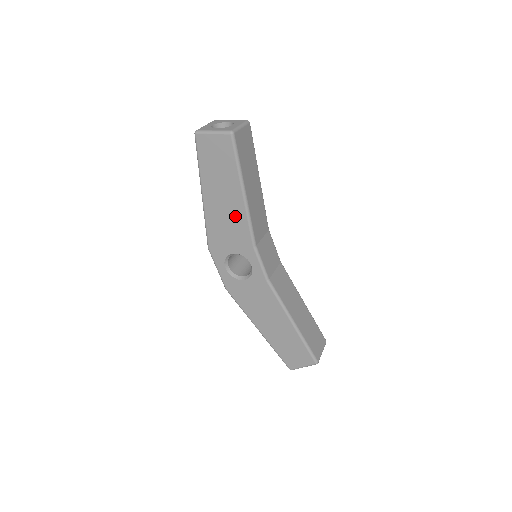
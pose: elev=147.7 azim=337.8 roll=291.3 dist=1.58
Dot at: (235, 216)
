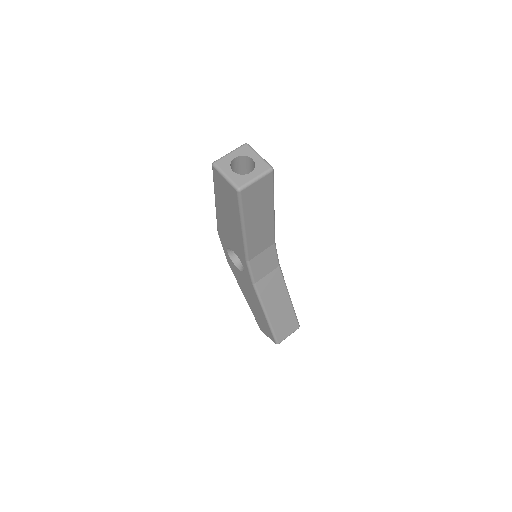
Dot at: (236, 235)
